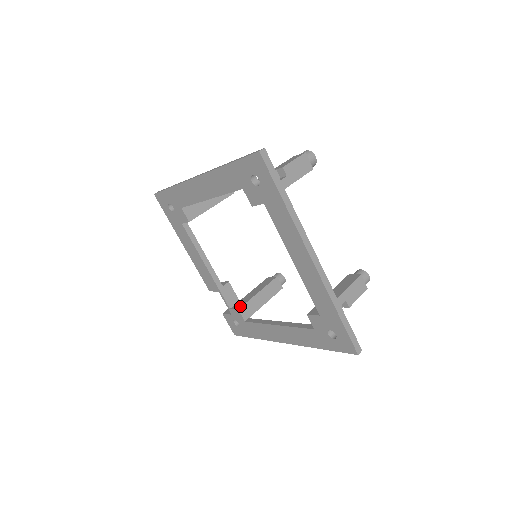
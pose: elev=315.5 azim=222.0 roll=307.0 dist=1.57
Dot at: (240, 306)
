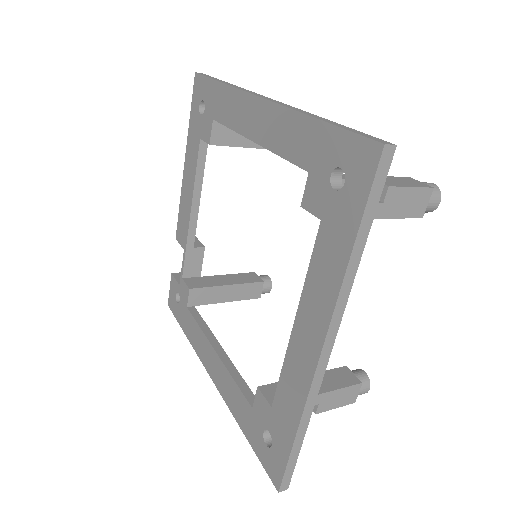
Dot at: (195, 286)
